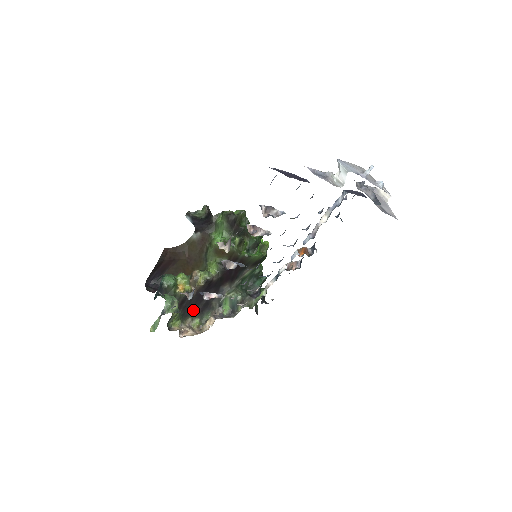
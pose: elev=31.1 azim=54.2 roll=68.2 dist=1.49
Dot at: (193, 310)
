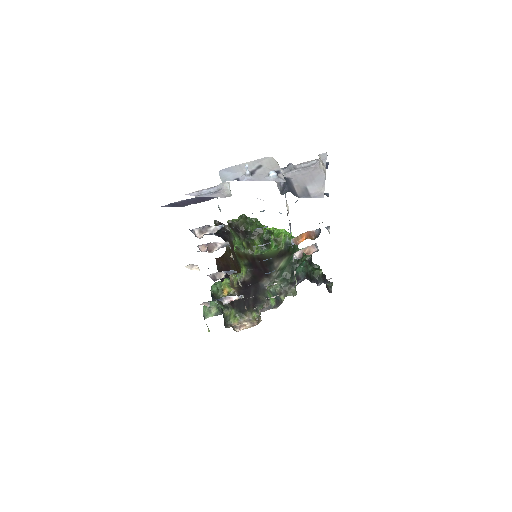
Dot at: (246, 306)
